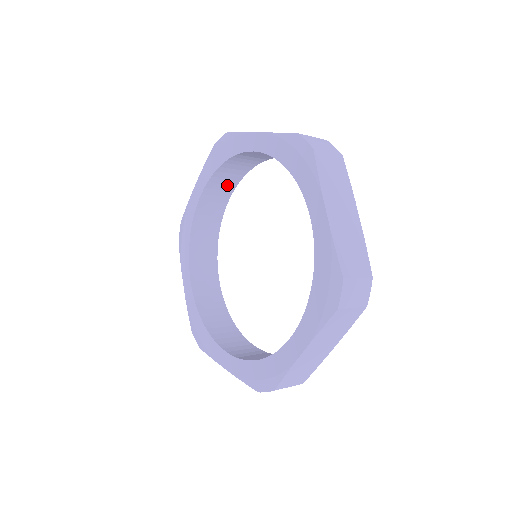
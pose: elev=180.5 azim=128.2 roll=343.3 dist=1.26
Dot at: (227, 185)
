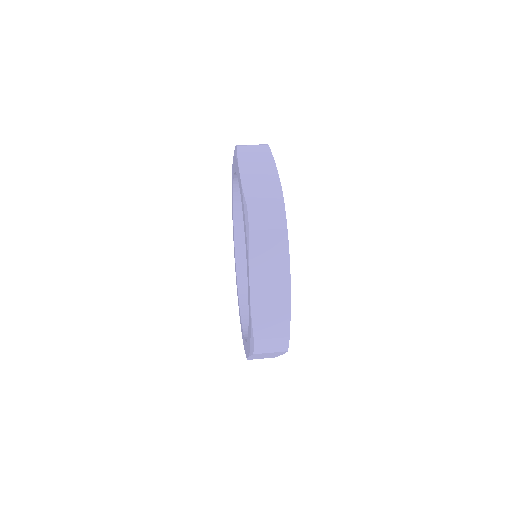
Dot at: occluded
